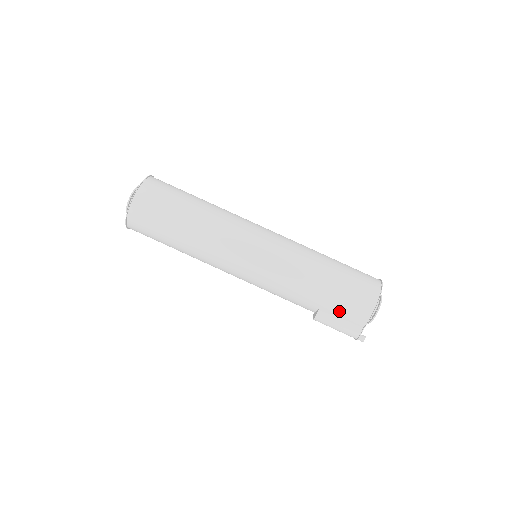
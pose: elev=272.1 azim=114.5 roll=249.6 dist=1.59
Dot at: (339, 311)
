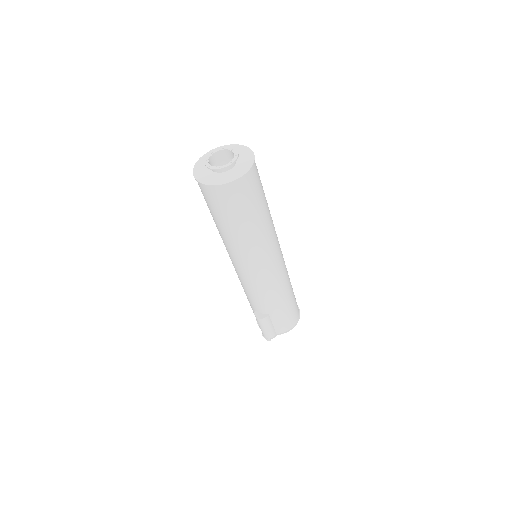
Dot at: (277, 321)
